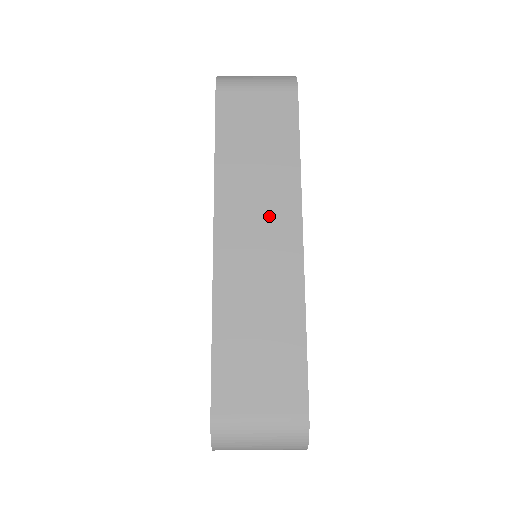
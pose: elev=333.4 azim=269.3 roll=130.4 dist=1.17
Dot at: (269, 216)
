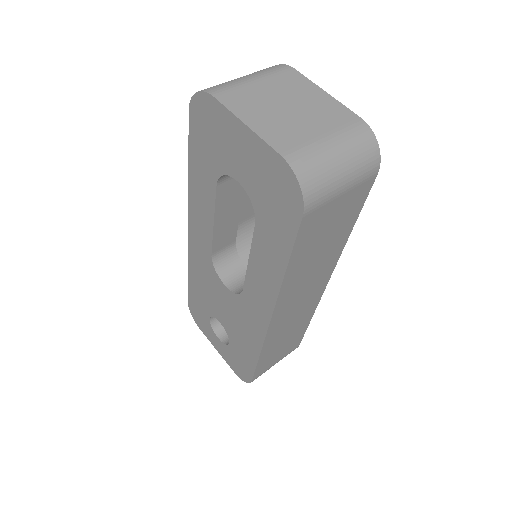
Dot at: (312, 285)
